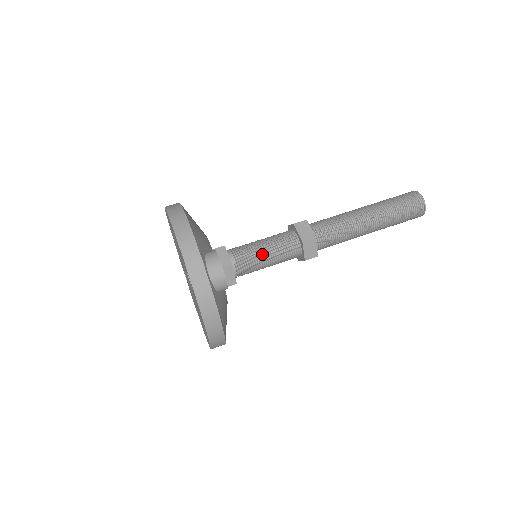
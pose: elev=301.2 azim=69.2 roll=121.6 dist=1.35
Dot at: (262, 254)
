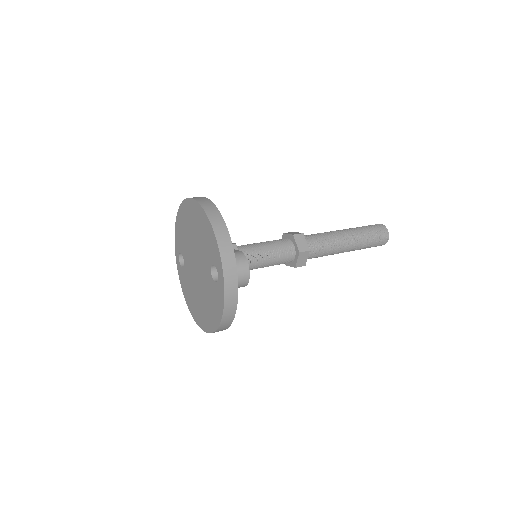
Dot at: (265, 257)
